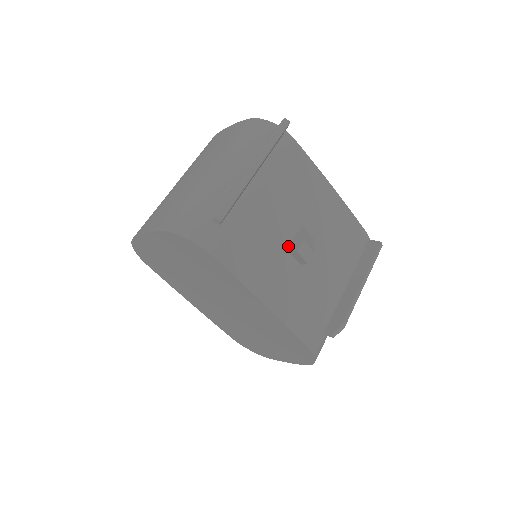
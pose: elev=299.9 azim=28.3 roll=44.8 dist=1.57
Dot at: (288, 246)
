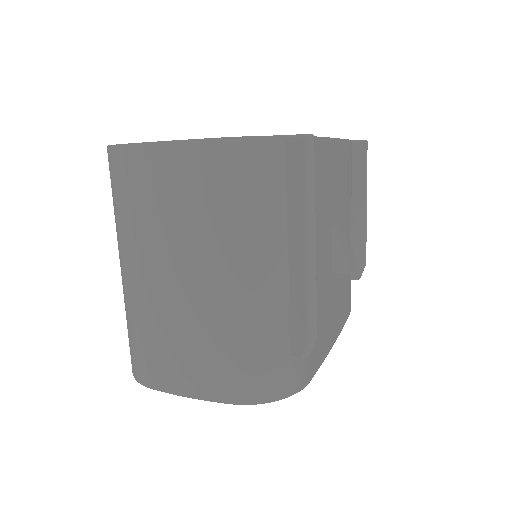
Dot at: (331, 268)
